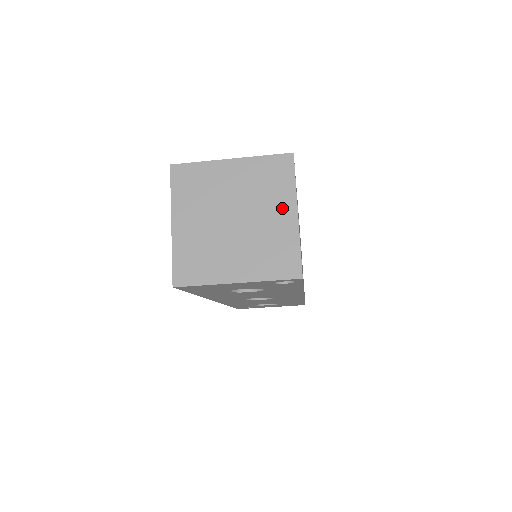
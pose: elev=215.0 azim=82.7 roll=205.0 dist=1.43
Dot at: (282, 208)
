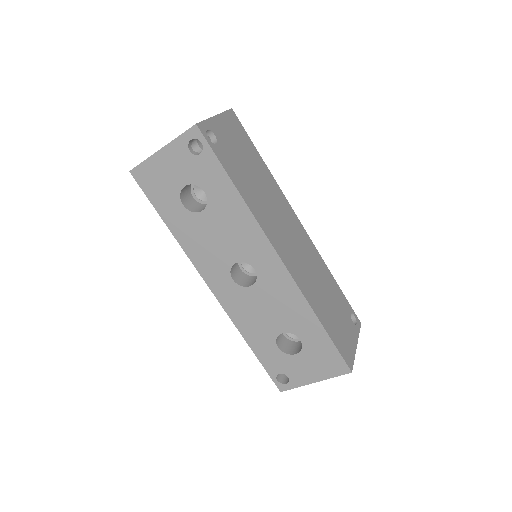
Dot at: occluded
